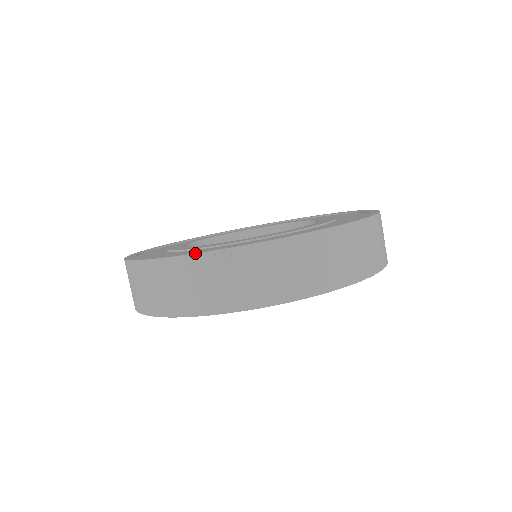
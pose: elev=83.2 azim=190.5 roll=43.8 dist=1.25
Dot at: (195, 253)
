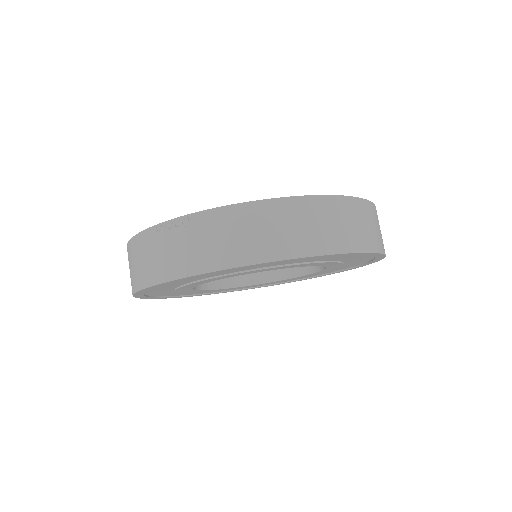
Dot at: occluded
